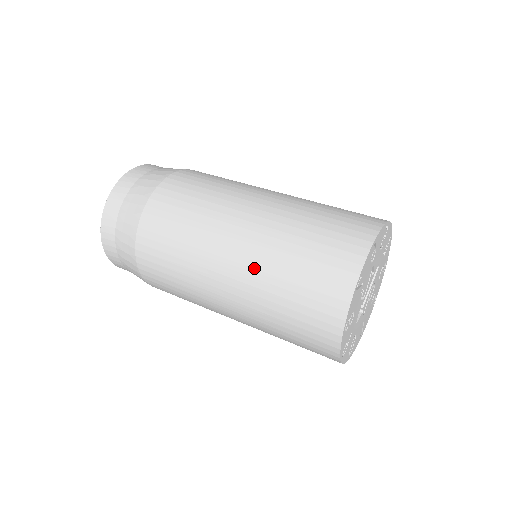
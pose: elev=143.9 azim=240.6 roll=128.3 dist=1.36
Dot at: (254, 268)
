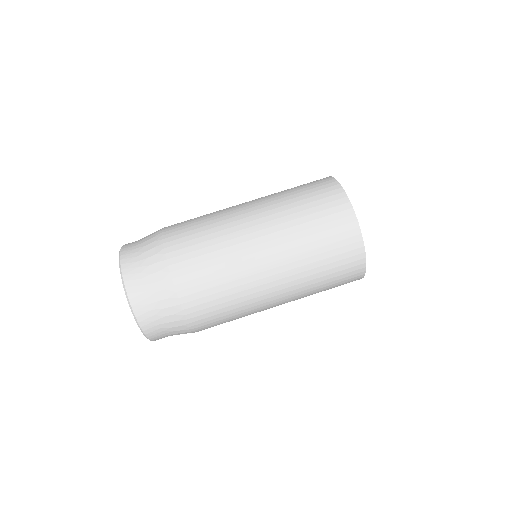
Dot at: occluded
